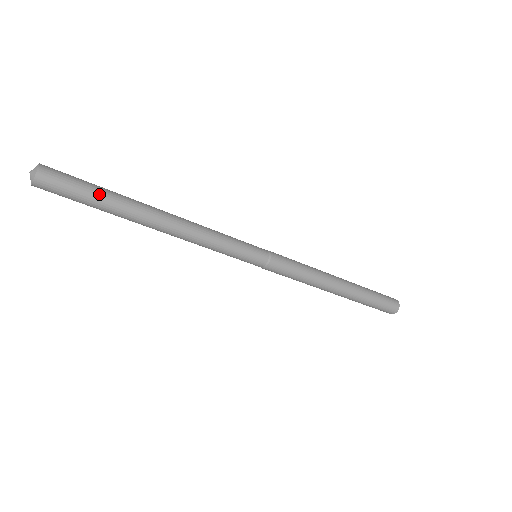
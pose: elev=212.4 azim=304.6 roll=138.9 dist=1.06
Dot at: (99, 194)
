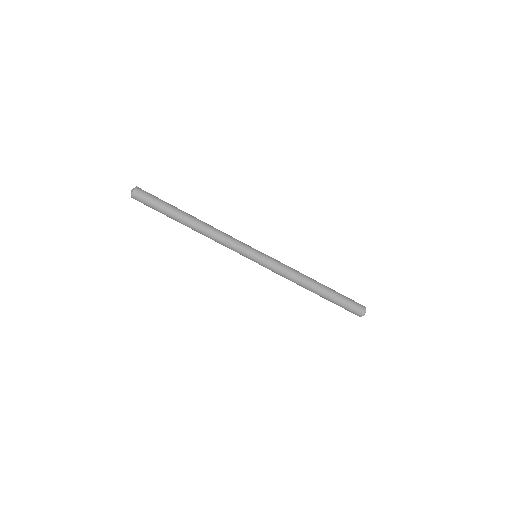
Dot at: (164, 204)
